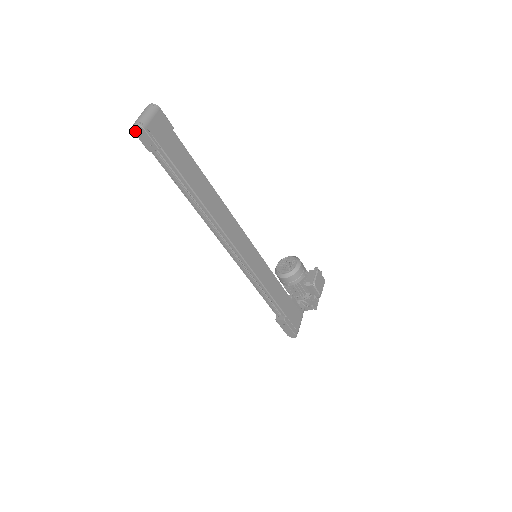
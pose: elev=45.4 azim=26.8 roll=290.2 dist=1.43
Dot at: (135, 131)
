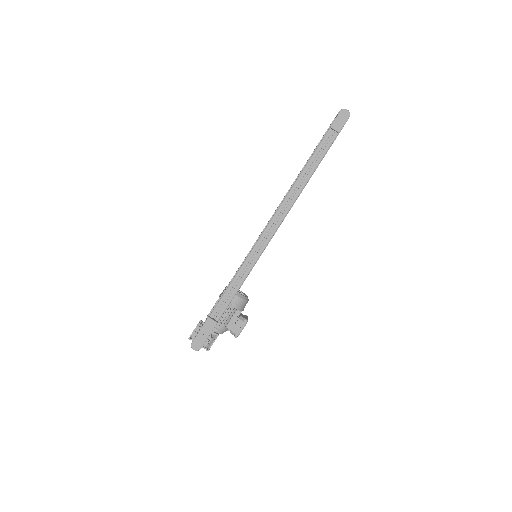
Dot at: (342, 112)
